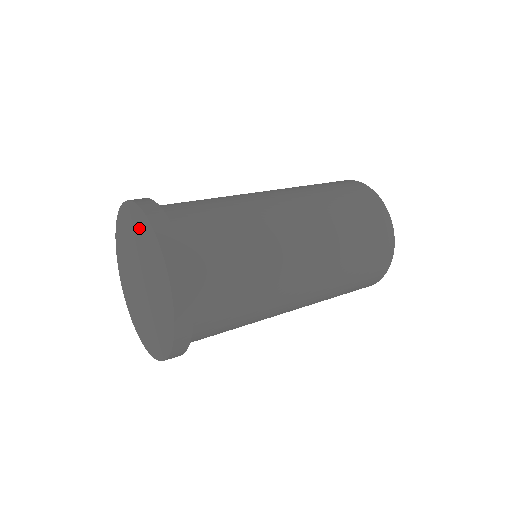
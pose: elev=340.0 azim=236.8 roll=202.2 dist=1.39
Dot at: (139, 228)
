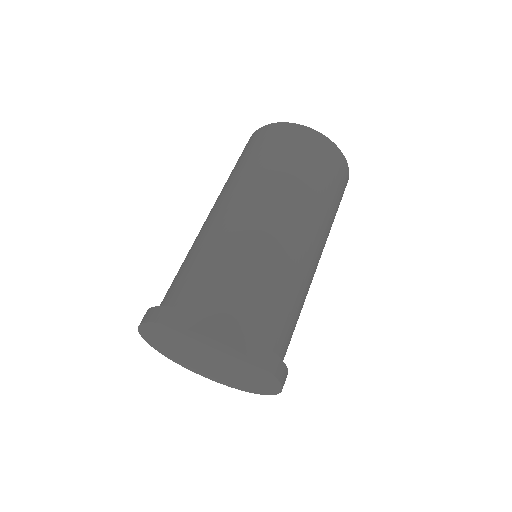
Dot at: (251, 369)
